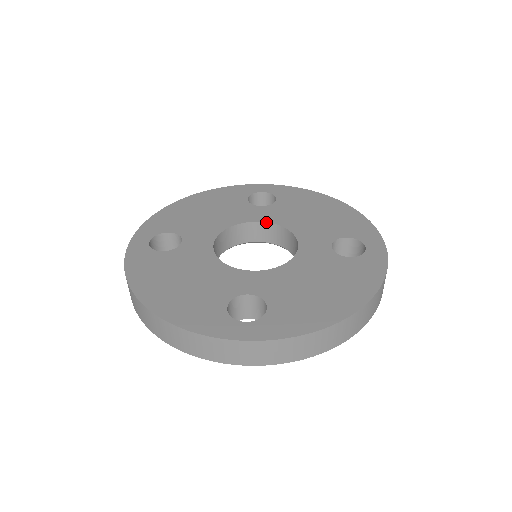
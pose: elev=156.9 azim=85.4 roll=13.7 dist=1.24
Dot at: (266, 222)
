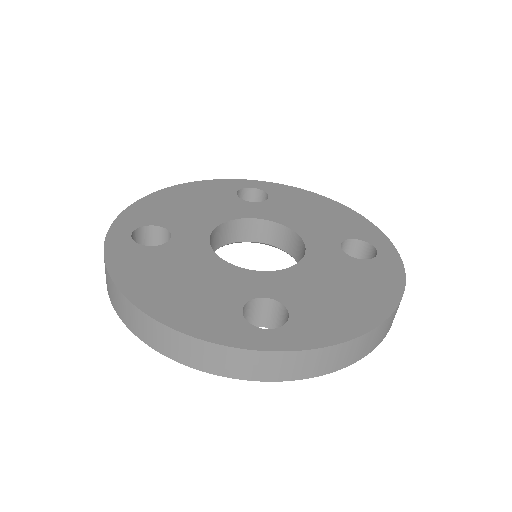
Dot at: (263, 219)
